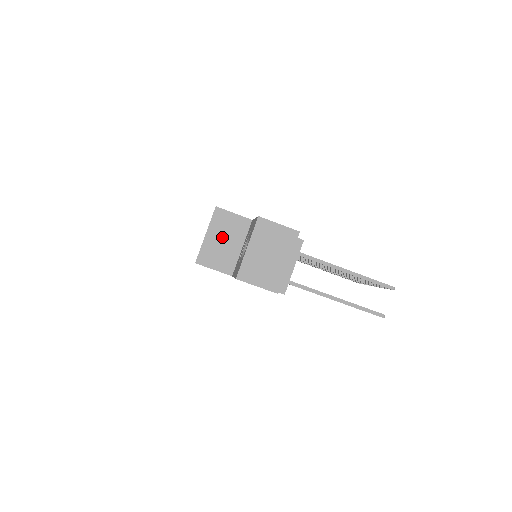
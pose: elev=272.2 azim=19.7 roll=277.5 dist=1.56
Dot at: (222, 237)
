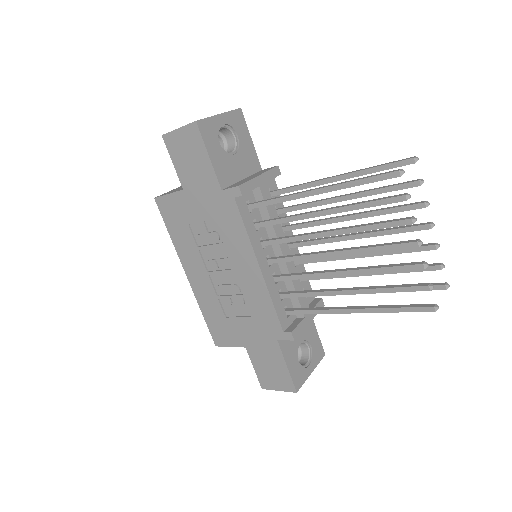
Dot at: occluded
